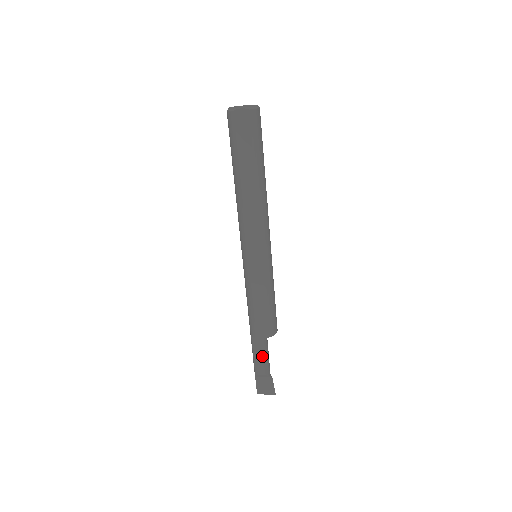
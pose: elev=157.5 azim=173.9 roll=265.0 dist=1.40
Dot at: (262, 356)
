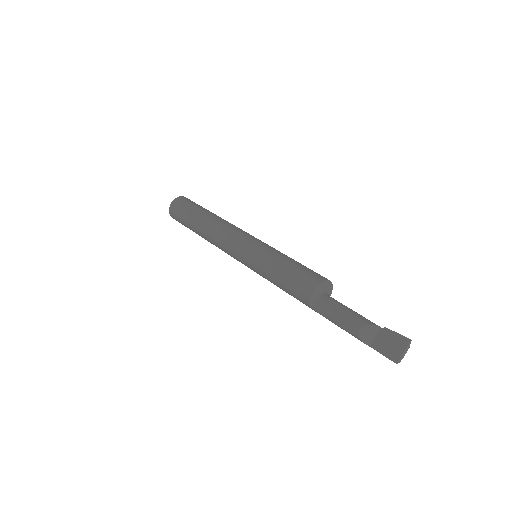
Dot at: (338, 312)
